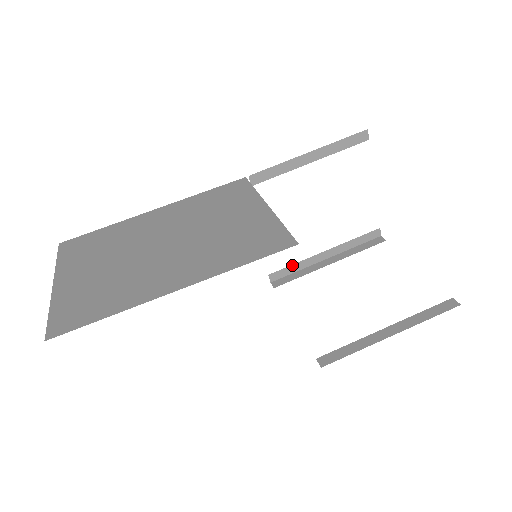
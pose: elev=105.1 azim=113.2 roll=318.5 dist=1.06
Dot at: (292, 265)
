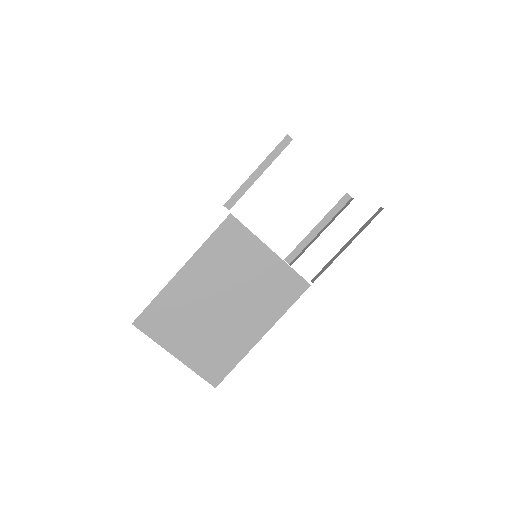
Dot at: occluded
